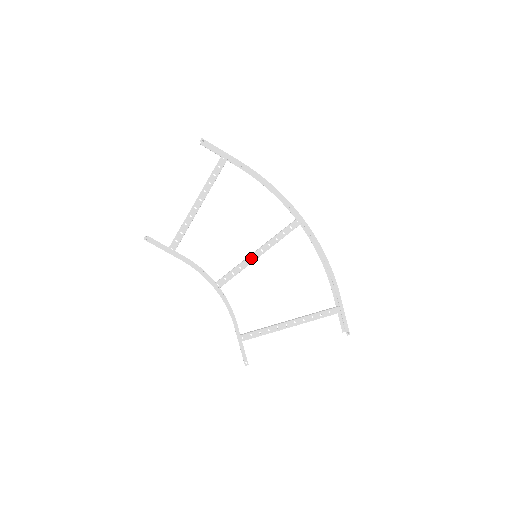
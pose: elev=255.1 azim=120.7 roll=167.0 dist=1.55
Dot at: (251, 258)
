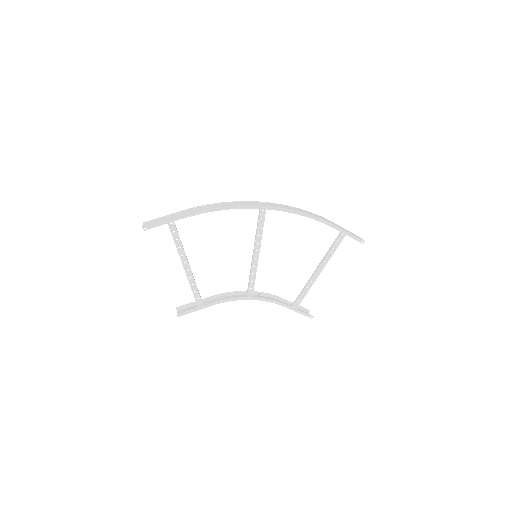
Dot at: (254, 262)
